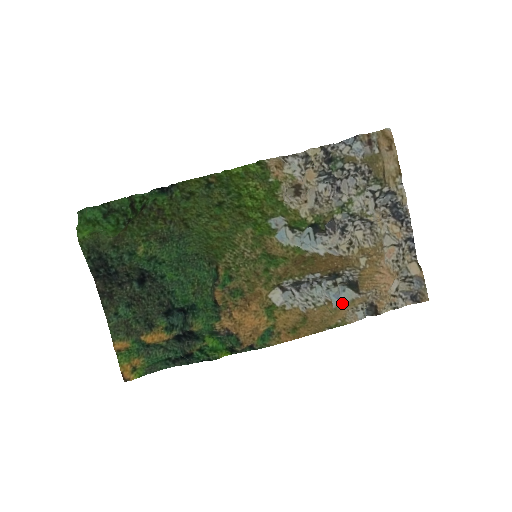
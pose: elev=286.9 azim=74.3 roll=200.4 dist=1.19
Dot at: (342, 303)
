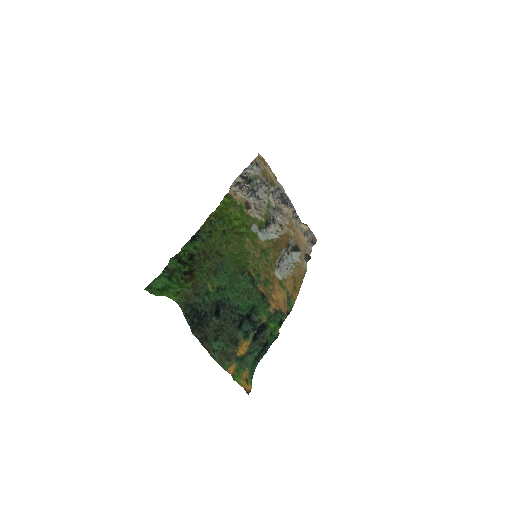
Dot at: (297, 261)
